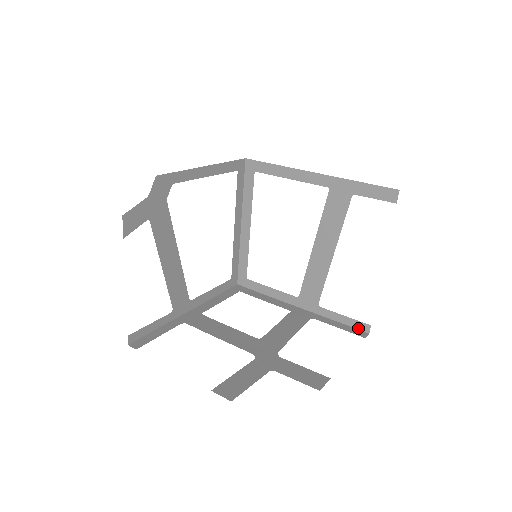
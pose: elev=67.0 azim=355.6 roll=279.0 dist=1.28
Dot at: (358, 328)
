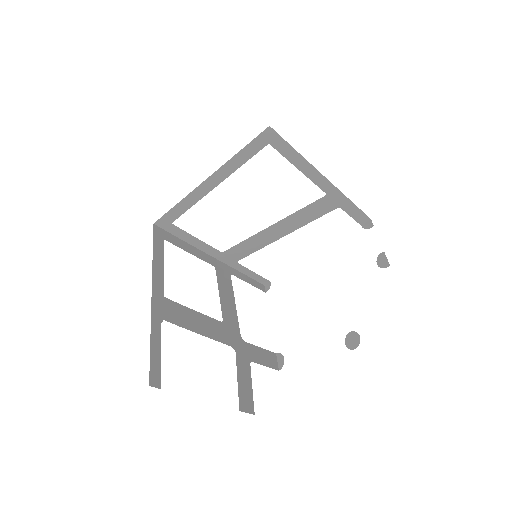
Dot at: (259, 281)
